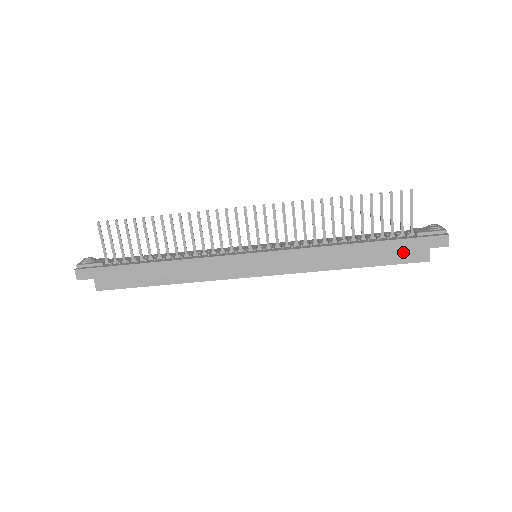
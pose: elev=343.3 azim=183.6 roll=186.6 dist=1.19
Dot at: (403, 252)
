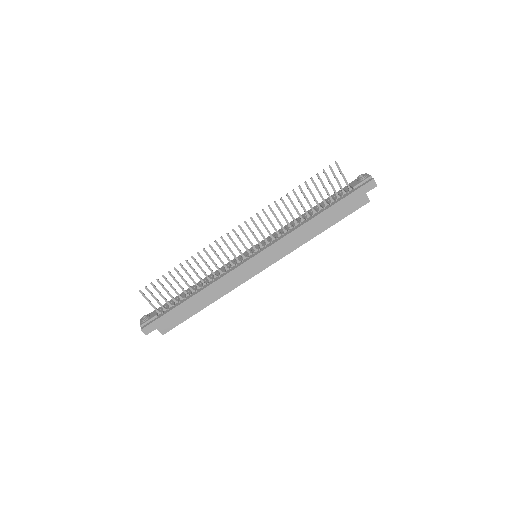
Dot at: (350, 205)
